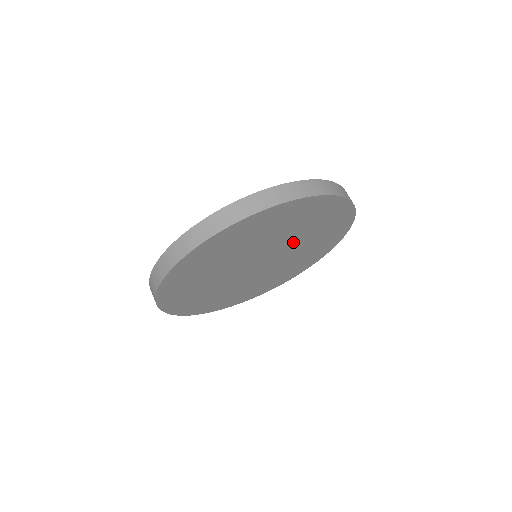
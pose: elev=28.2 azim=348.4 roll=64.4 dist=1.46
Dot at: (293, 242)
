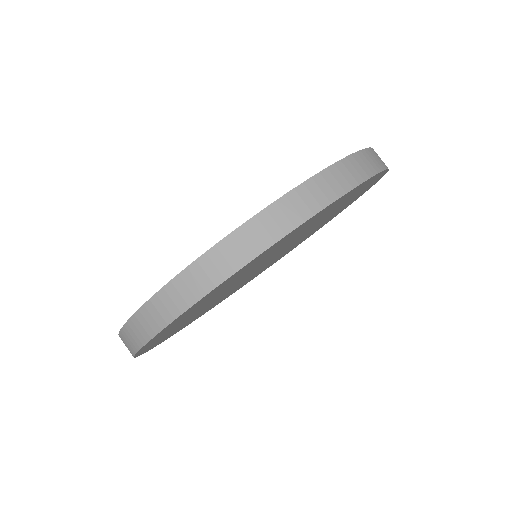
Dot at: (296, 242)
